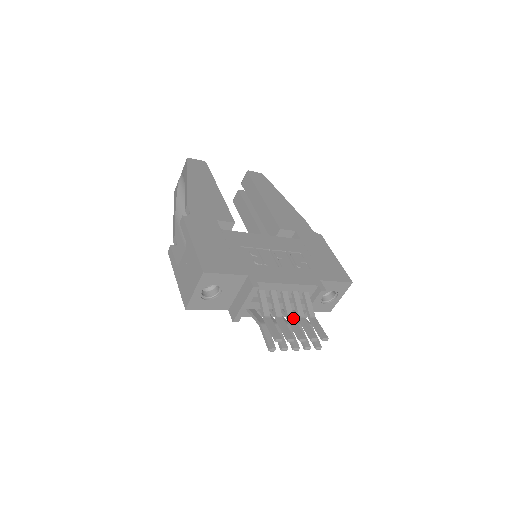
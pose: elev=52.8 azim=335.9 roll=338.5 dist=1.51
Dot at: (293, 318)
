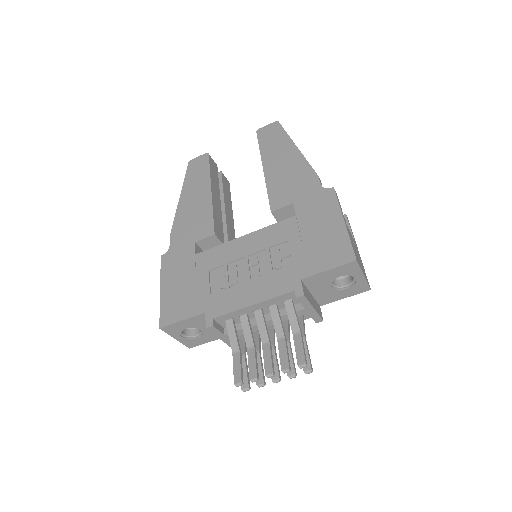
Dot at: (267, 344)
